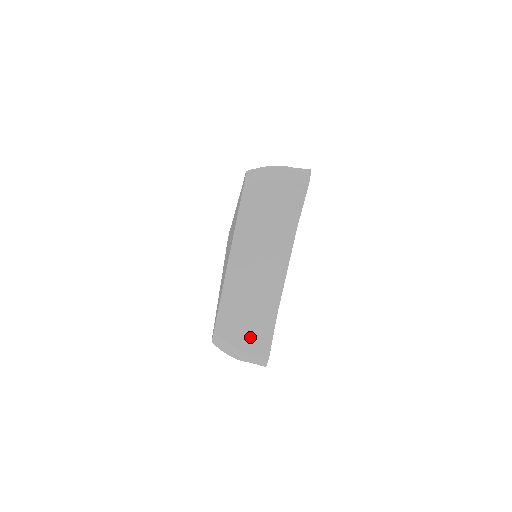
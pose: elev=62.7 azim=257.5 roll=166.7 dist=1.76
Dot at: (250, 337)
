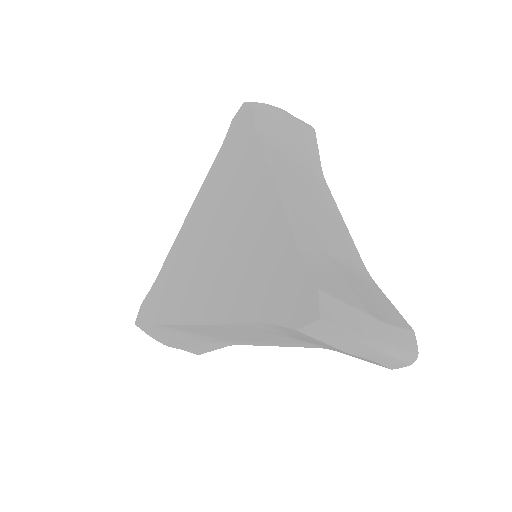
Dot at: (186, 344)
